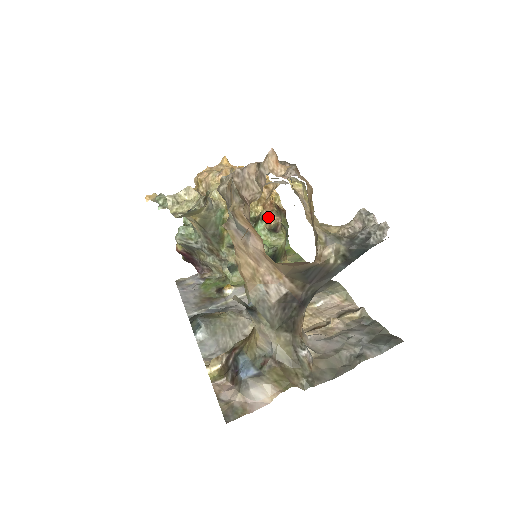
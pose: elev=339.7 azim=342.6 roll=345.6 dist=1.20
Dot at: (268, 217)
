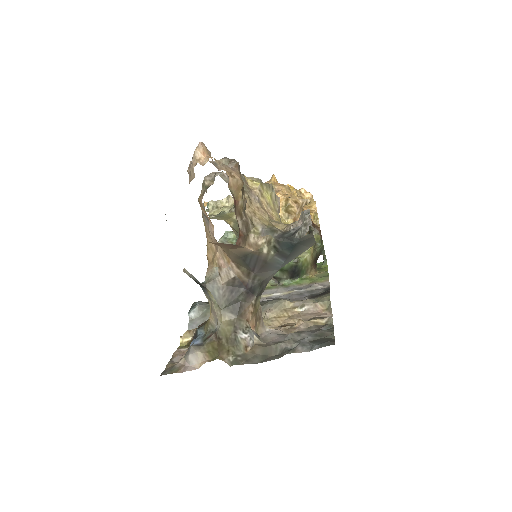
Dot at: occluded
